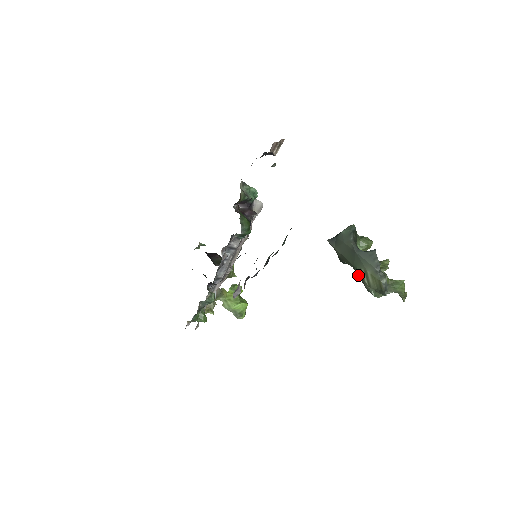
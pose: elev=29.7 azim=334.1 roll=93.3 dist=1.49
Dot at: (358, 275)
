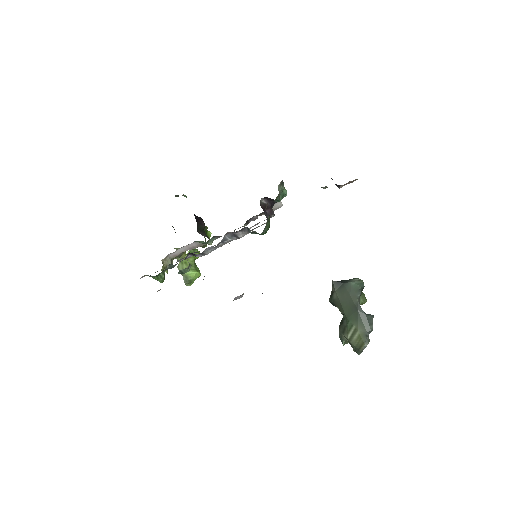
Dot at: (344, 325)
